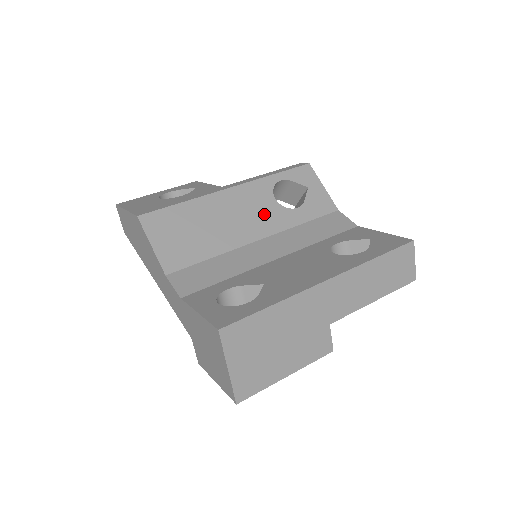
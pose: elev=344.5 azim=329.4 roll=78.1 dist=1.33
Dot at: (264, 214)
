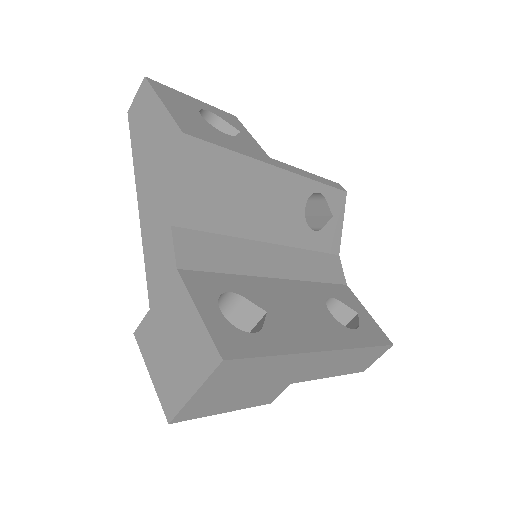
Dot at: (289, 218)
